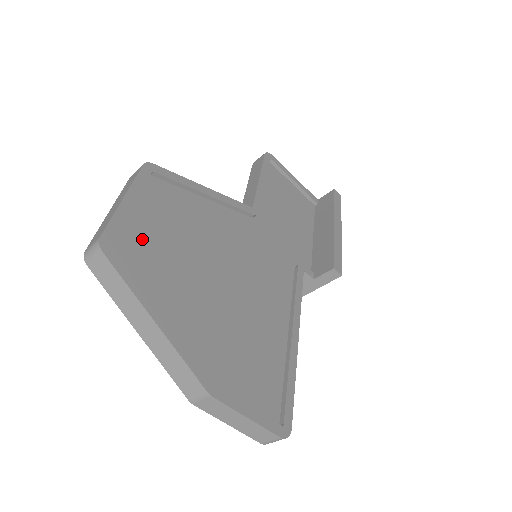
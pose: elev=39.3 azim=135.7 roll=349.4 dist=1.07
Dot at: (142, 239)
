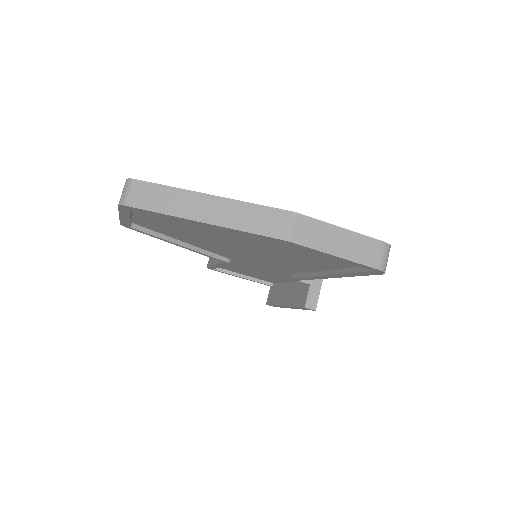
Dot at: occluded
